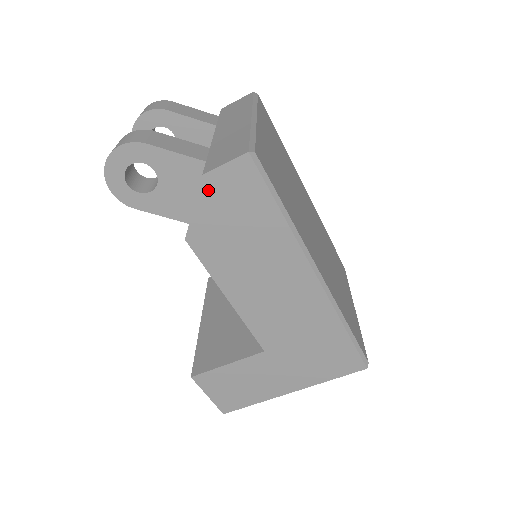
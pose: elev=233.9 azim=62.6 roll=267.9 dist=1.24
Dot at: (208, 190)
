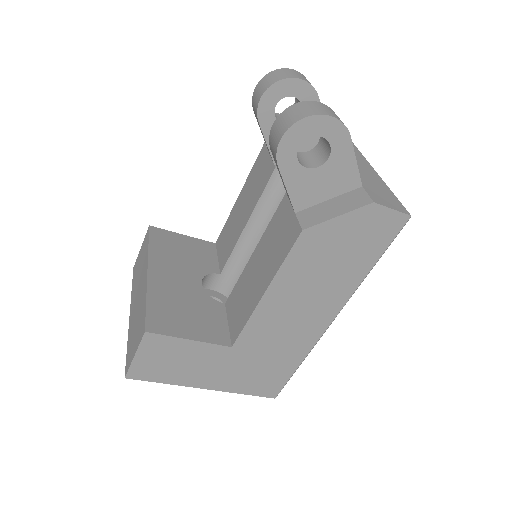
Dot at: (362, 214)
